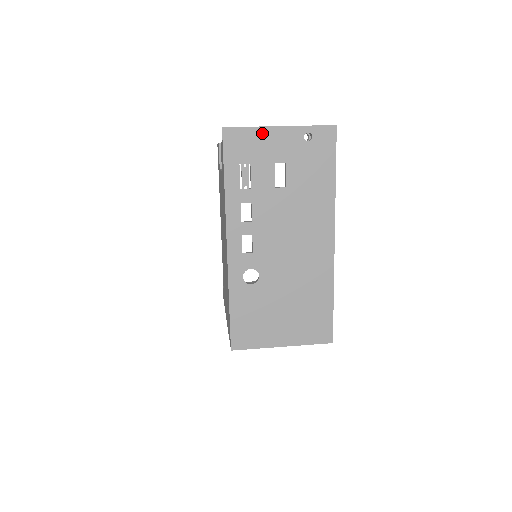
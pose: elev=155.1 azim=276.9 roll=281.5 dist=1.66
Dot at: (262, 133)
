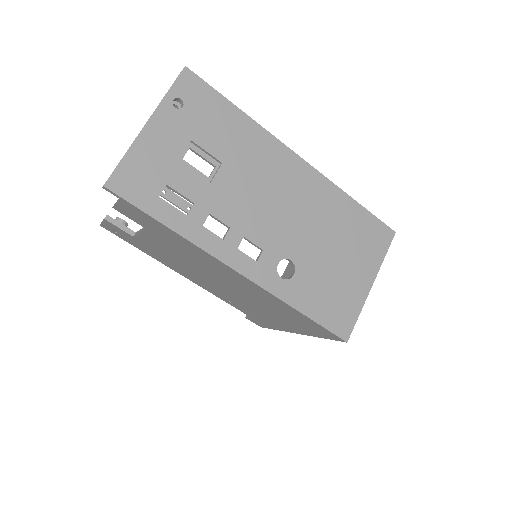
Dot at: (140, 148)
